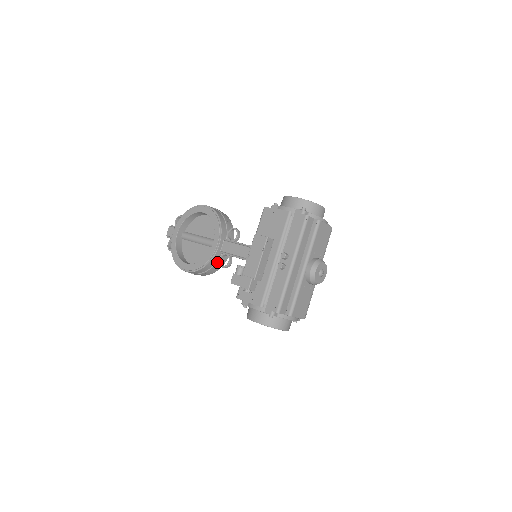
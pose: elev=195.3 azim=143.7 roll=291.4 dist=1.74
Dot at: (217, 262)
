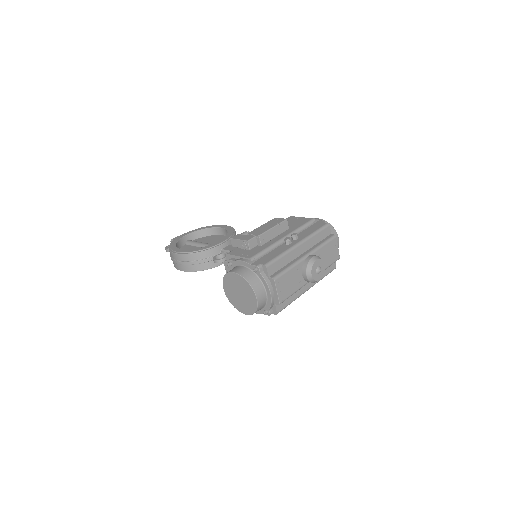
Dot at: (211, 257)
